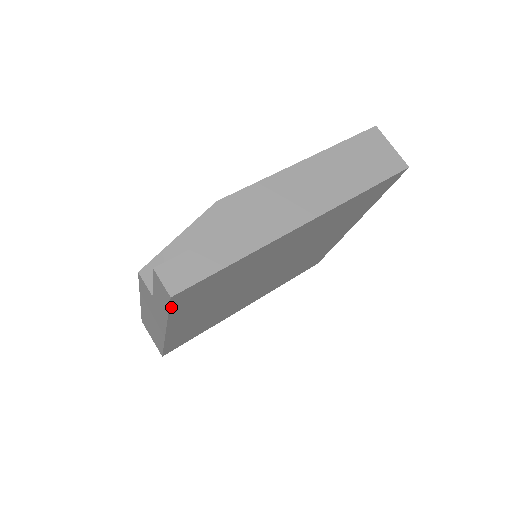
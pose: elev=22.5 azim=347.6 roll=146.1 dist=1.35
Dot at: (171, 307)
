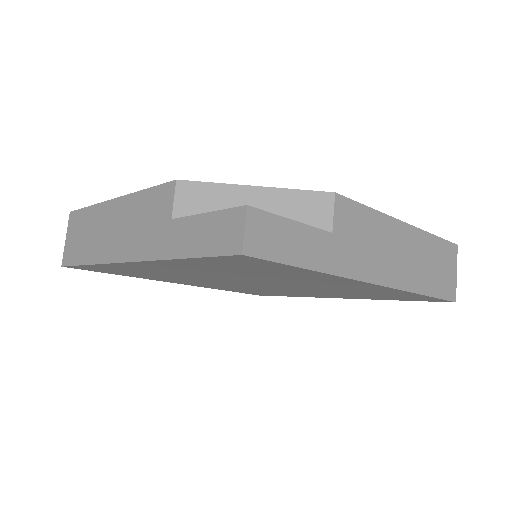
Dot at: (209, 257)
